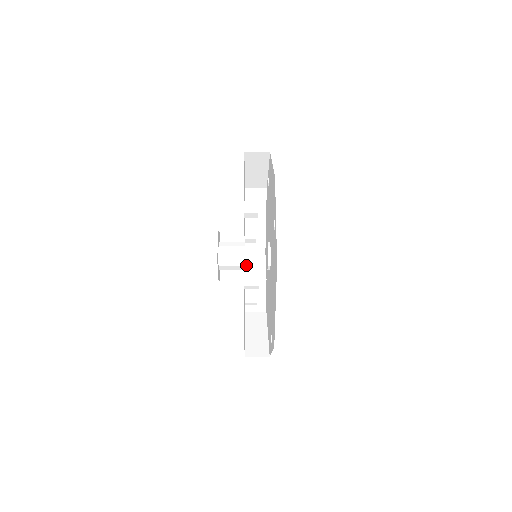
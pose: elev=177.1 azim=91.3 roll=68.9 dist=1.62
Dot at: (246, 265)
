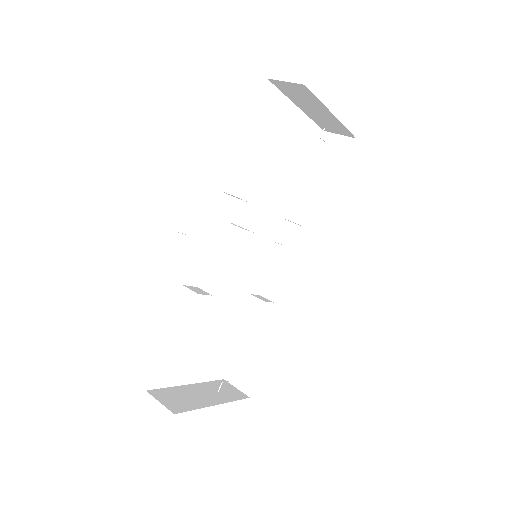
Dot at: (319, 246)
